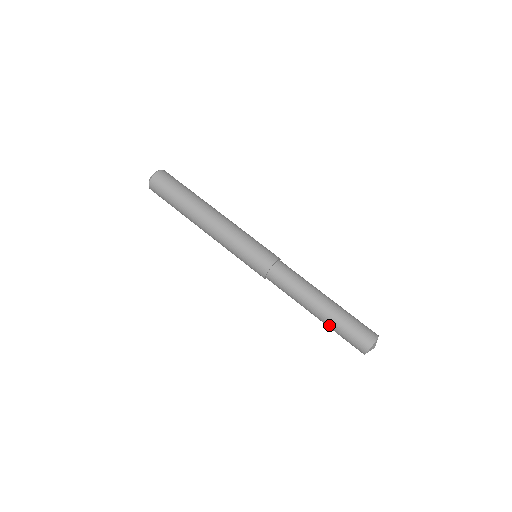
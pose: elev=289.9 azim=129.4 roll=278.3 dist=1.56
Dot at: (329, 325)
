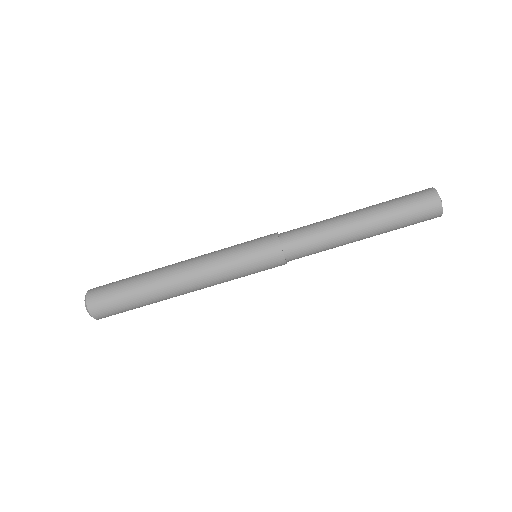
Dot at: occluded
